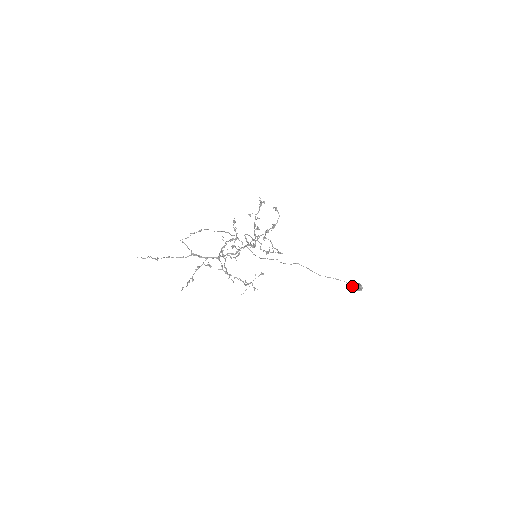
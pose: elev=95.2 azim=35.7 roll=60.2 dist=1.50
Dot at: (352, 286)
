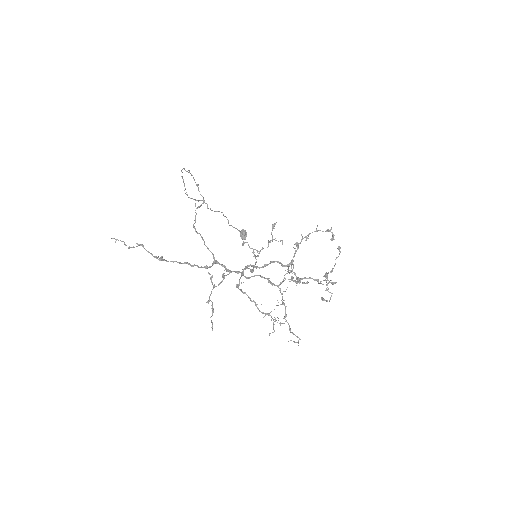
Dot at: (245, 237)
